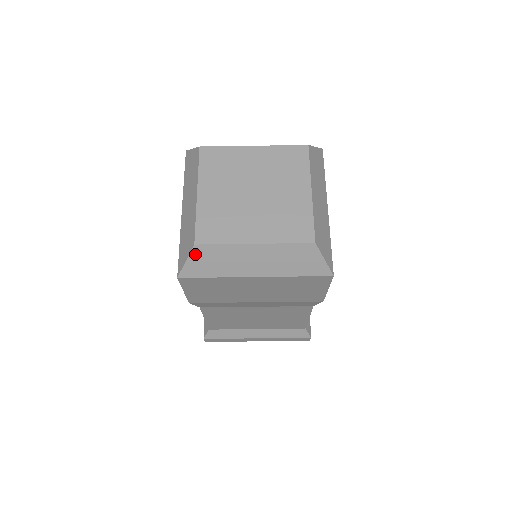
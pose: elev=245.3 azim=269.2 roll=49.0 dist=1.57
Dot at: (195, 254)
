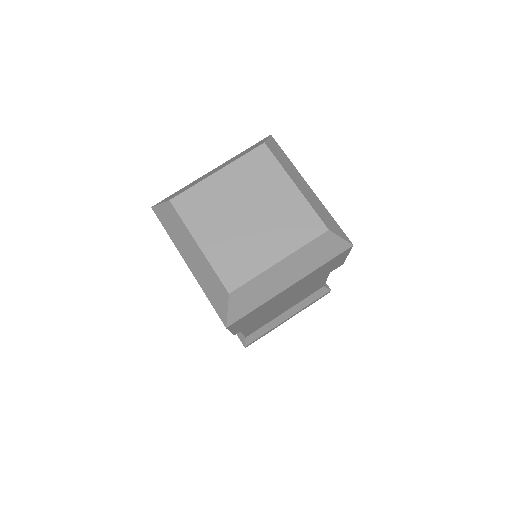
Dot at: (233, 301)
